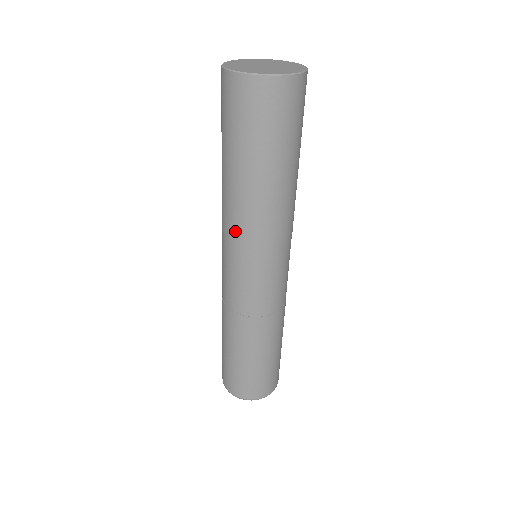
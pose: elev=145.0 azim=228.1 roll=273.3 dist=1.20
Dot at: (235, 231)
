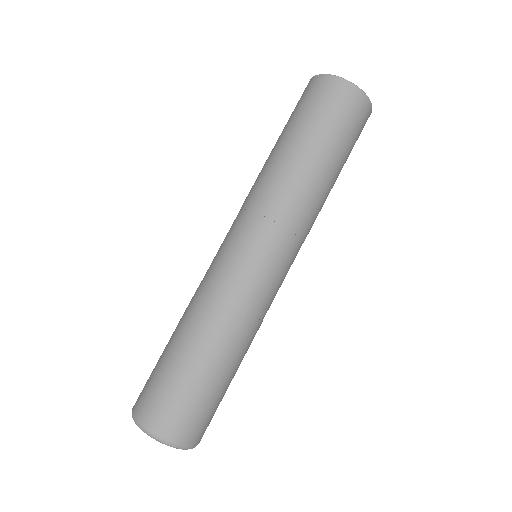
Dot at: (262, 201)
